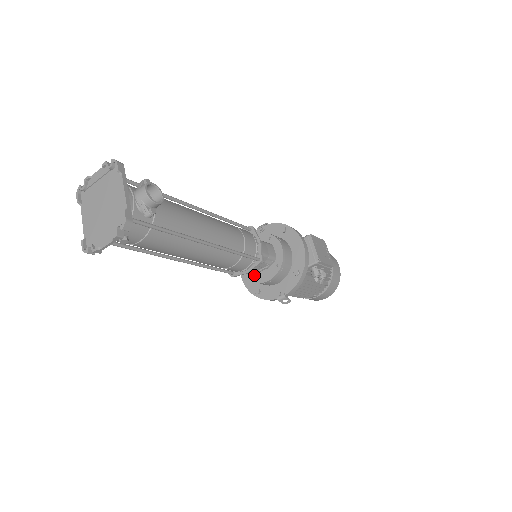
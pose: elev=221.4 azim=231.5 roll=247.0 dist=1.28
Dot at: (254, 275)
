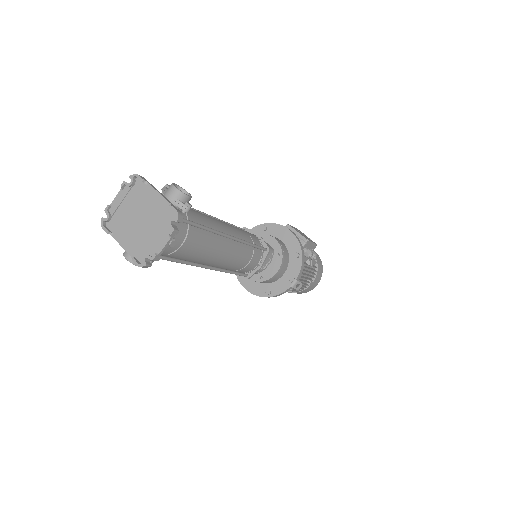
Dot at: (261, 275)
